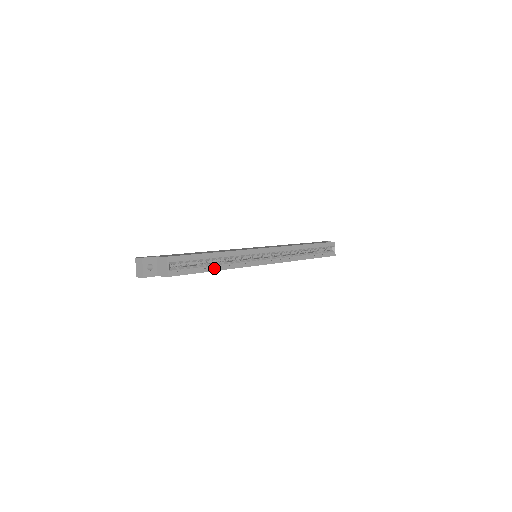
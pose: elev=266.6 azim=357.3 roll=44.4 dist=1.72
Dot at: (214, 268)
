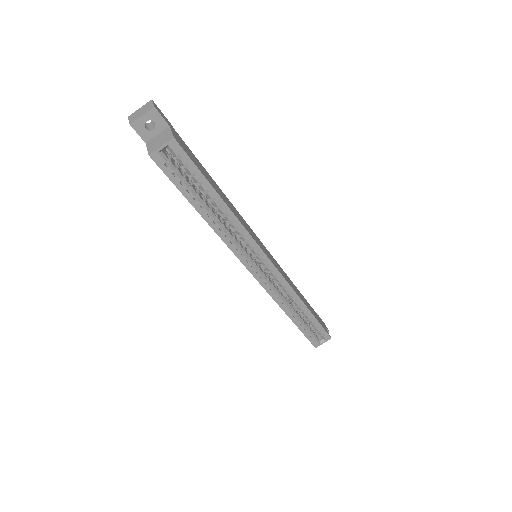
Dot at: (203, 211)
